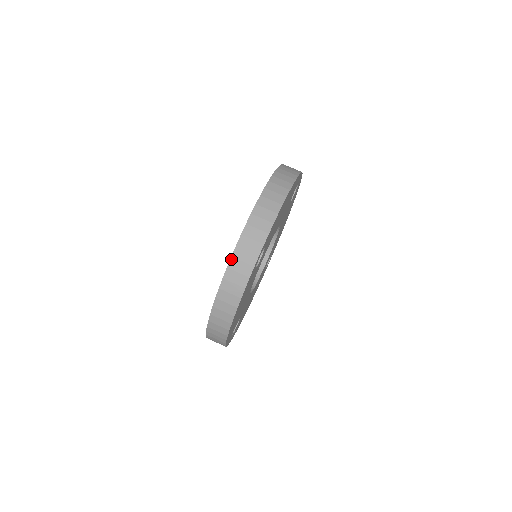
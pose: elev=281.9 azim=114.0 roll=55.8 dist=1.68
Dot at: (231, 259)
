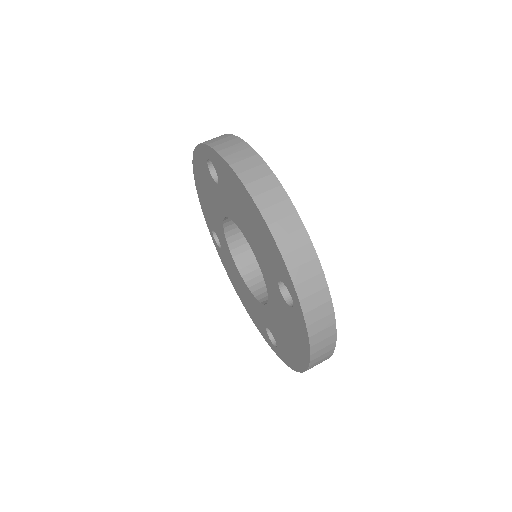
Dot at: (208, 145)
